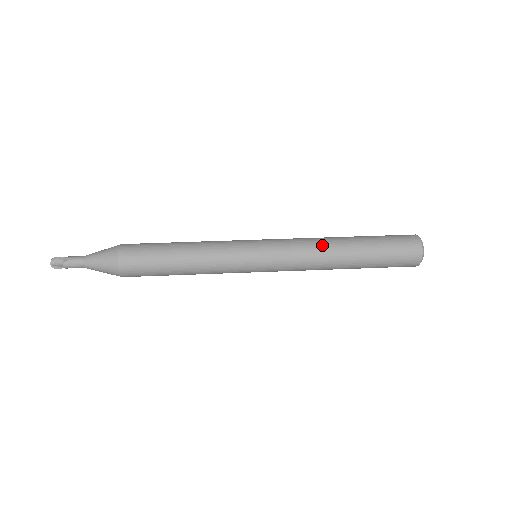
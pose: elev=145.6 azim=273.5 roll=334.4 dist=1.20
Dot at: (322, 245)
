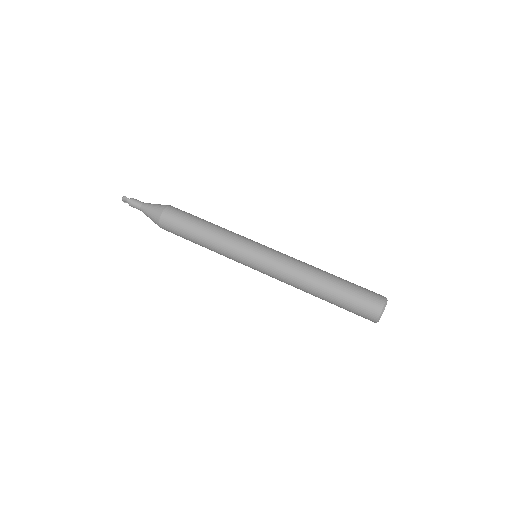
Dot at: (300, 279)
